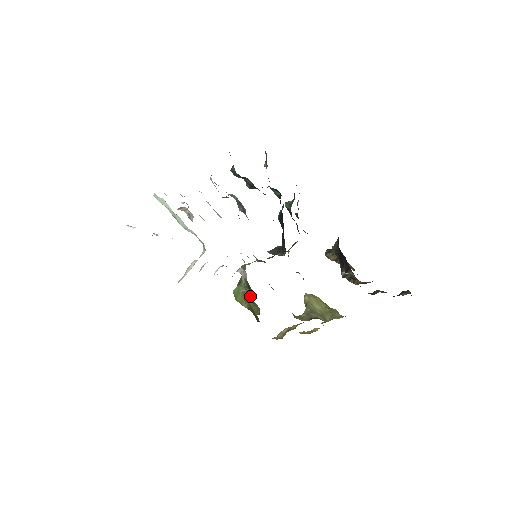
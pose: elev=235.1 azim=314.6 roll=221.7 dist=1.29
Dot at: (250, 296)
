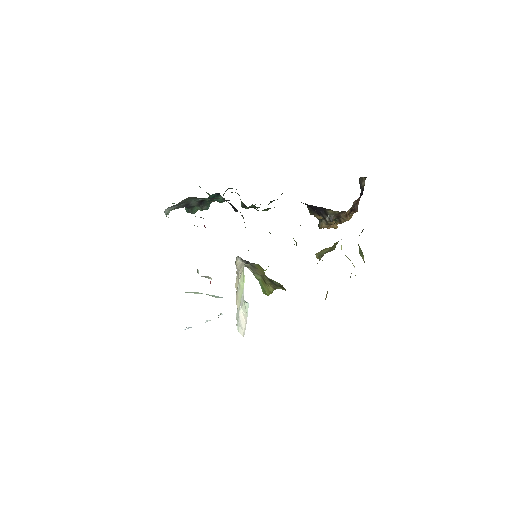
Dot at: (244, 261)
